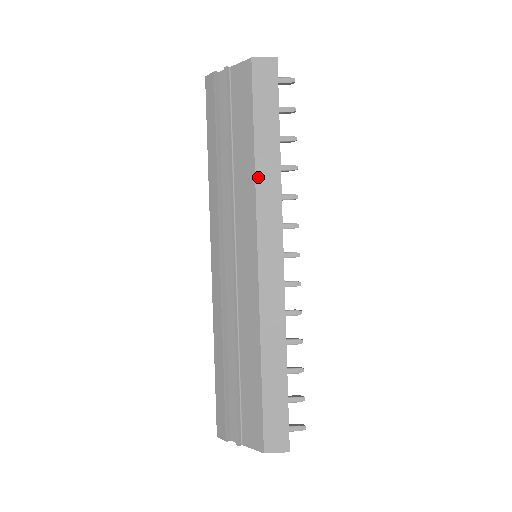
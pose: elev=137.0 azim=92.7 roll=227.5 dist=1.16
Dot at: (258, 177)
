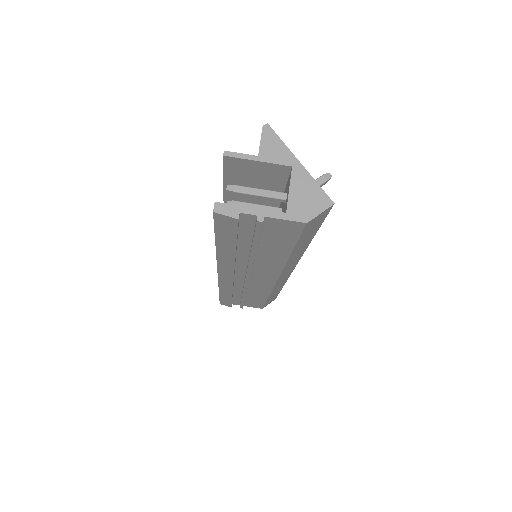
Dot at: (288, 263)
